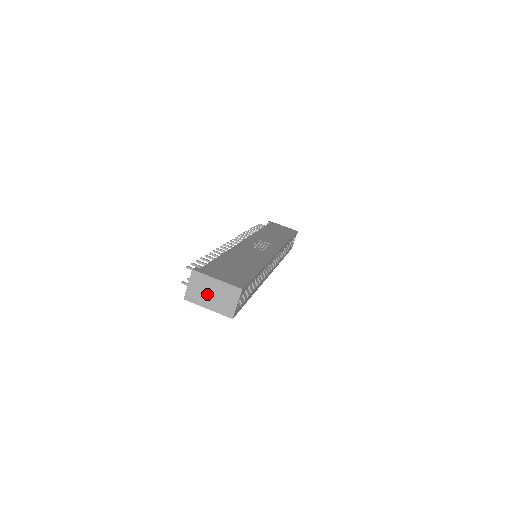
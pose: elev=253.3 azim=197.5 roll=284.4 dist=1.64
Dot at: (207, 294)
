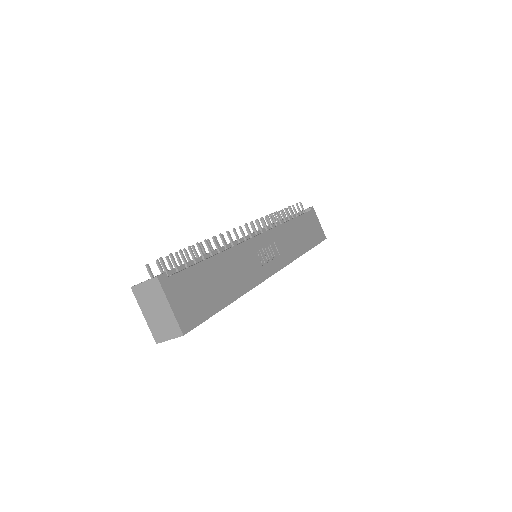
Dot at: (153, 306)
